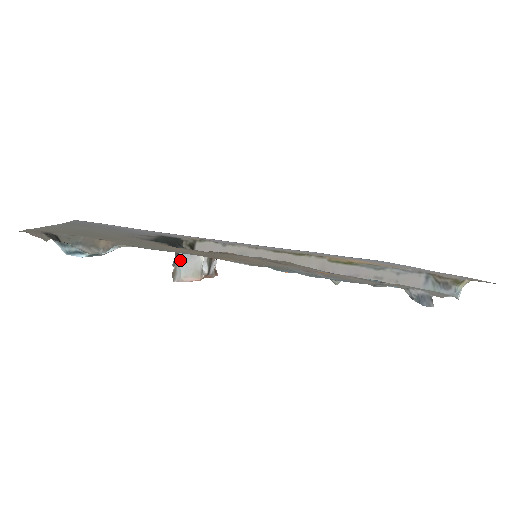
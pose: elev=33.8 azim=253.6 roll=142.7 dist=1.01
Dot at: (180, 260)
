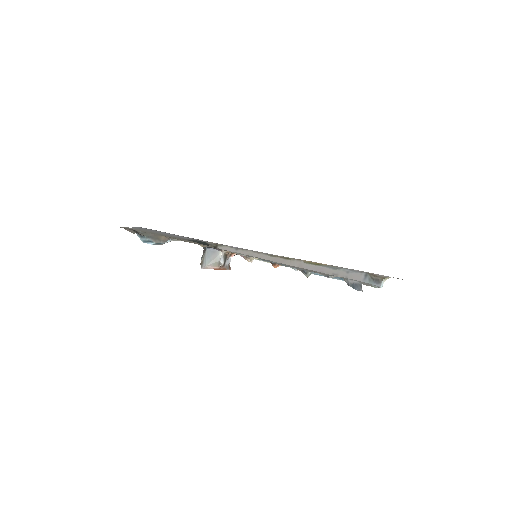
Dot at: (206, 255)
